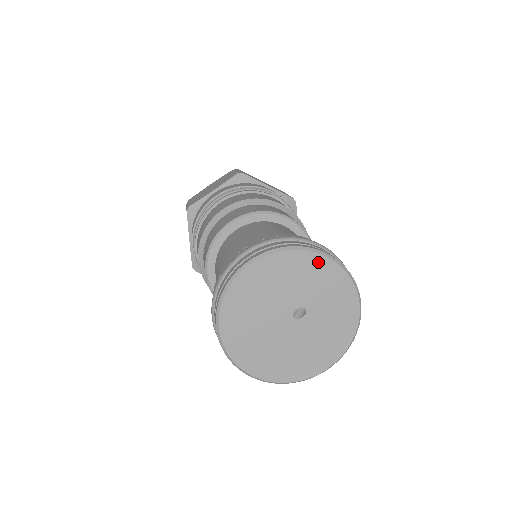
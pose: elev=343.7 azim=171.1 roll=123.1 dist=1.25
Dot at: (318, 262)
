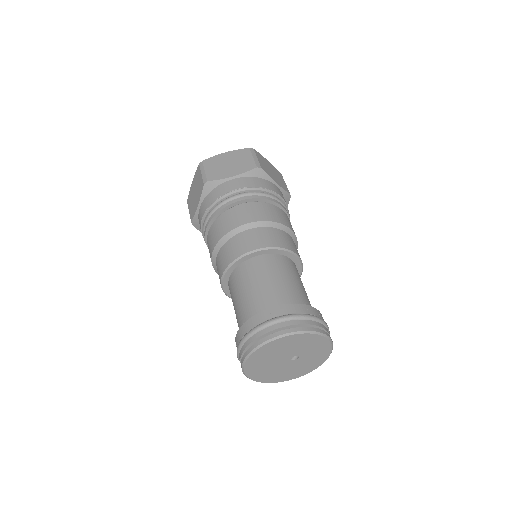
Dot at: (320, 339)
